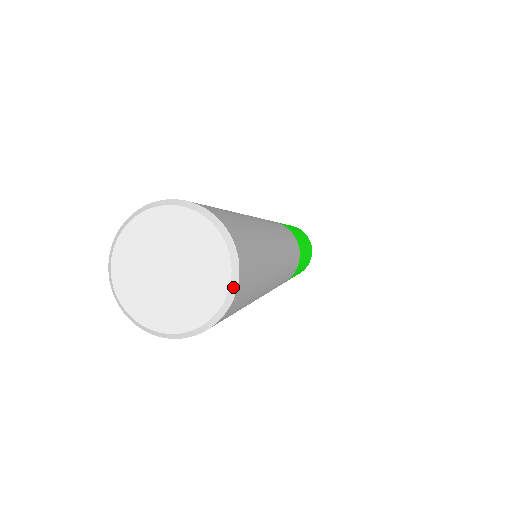
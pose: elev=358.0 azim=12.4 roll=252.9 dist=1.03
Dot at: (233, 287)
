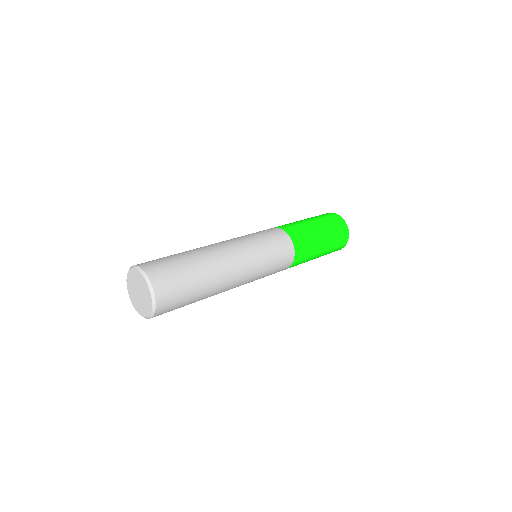
Dot at: (151, 315)
